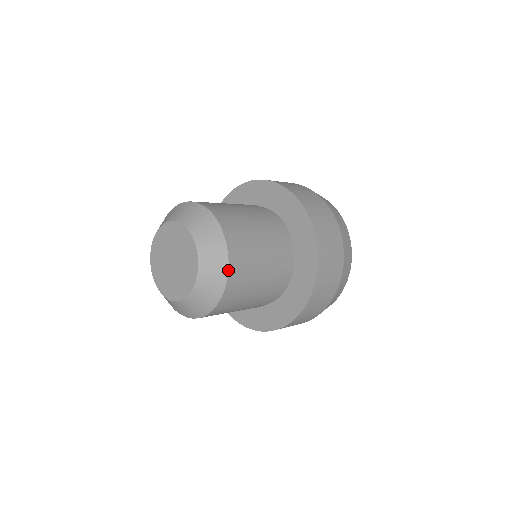
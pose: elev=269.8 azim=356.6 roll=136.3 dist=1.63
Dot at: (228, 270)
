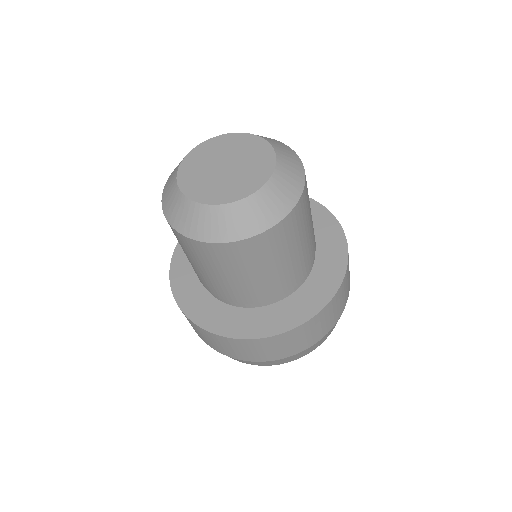
Dot at: (287, 215)
